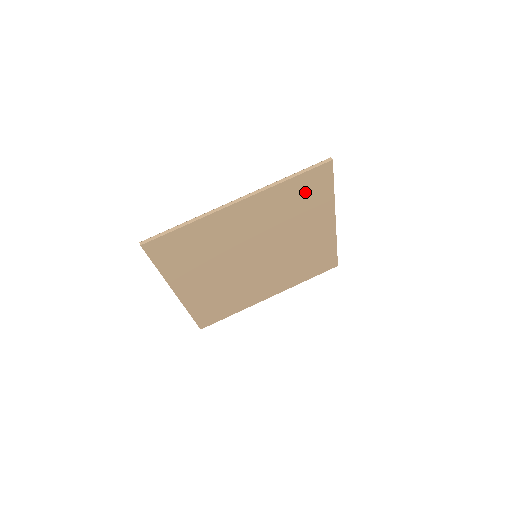
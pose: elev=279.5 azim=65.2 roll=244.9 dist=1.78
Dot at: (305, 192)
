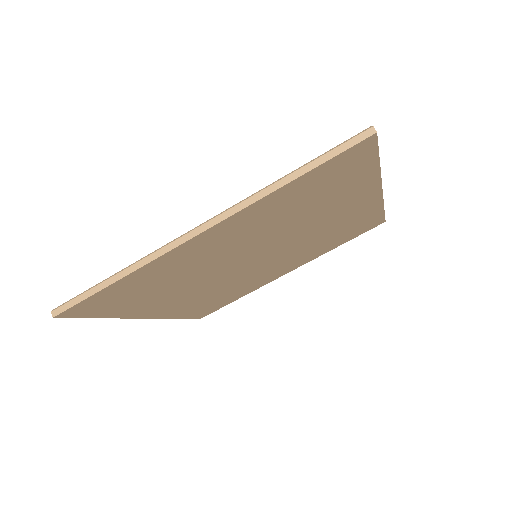
Dot at: (325, 183)
